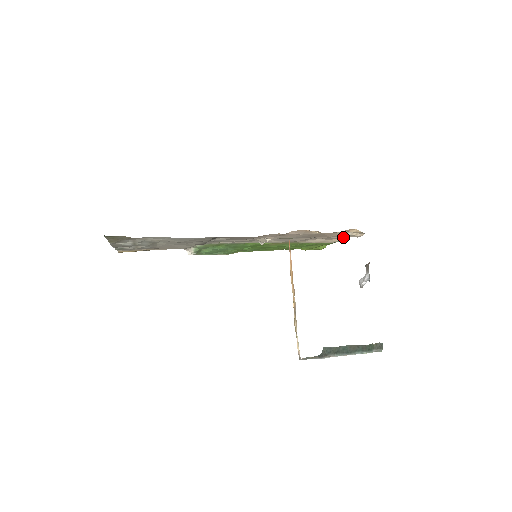
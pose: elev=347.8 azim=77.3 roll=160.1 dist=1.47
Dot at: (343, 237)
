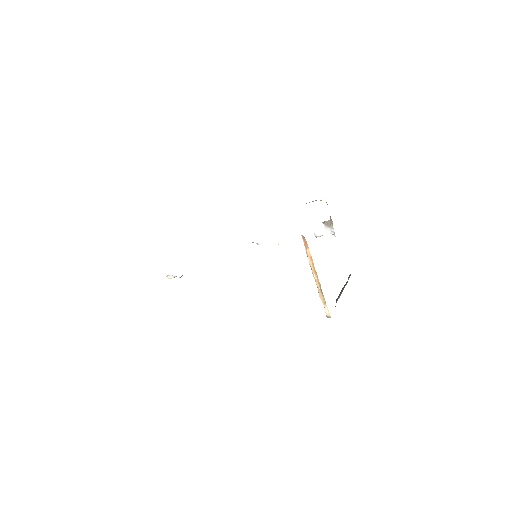
Dot at: occluded
